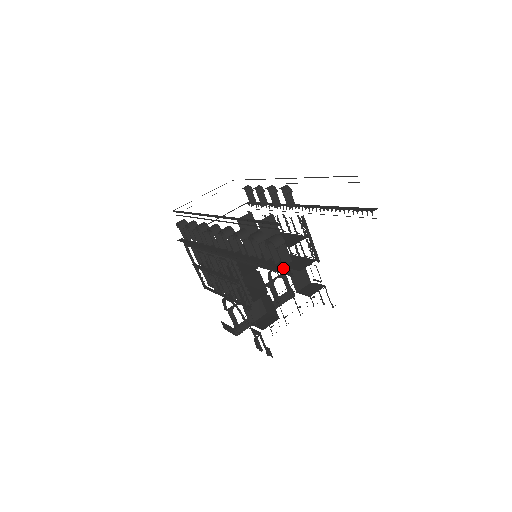
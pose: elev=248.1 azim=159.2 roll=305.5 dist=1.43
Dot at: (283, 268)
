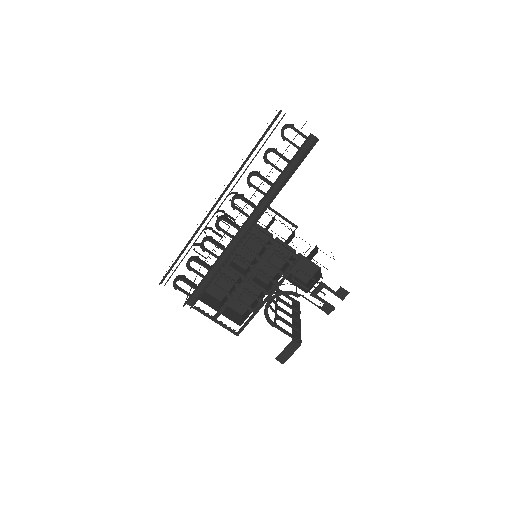
Dot at: (309, 136)
